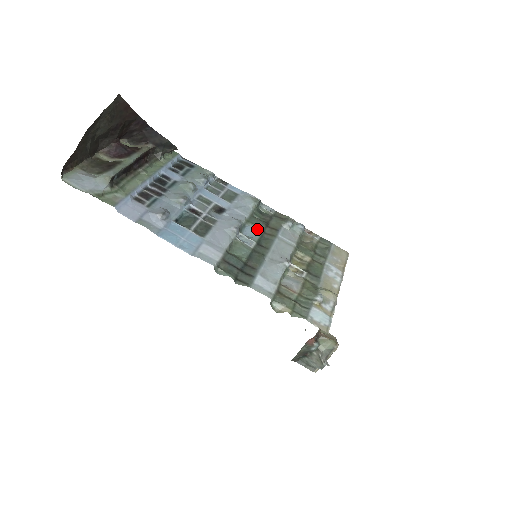
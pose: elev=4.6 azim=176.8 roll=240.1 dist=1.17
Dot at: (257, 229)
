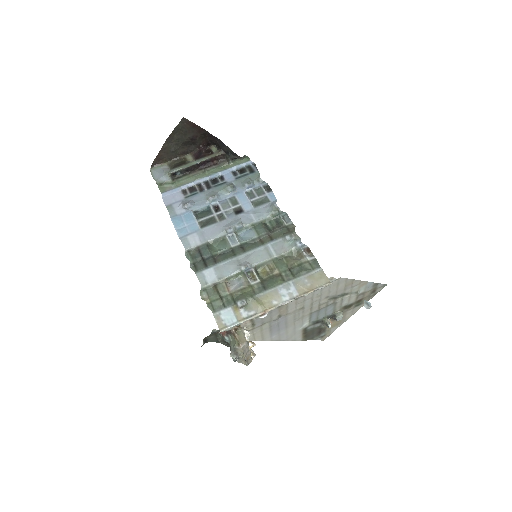
Dot at: (254, 234)
